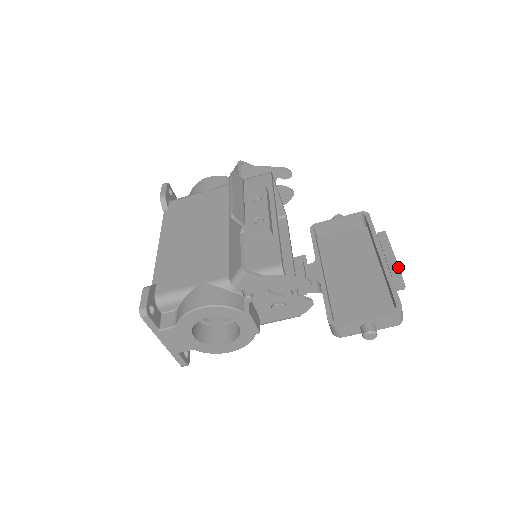
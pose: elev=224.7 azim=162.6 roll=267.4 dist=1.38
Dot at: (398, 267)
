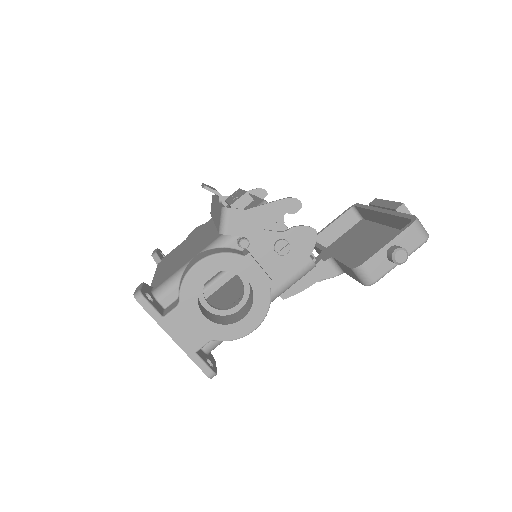
Dot at: (398, 203)
